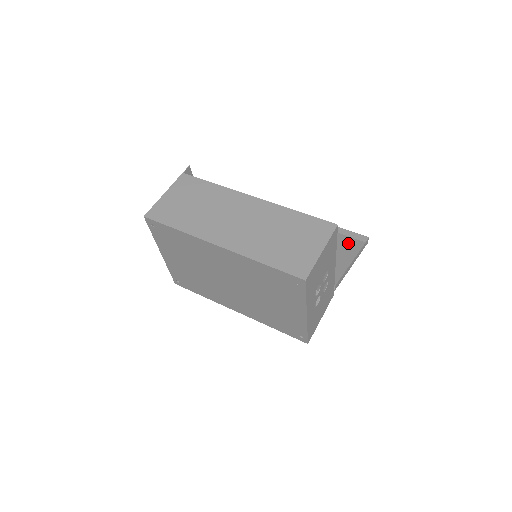
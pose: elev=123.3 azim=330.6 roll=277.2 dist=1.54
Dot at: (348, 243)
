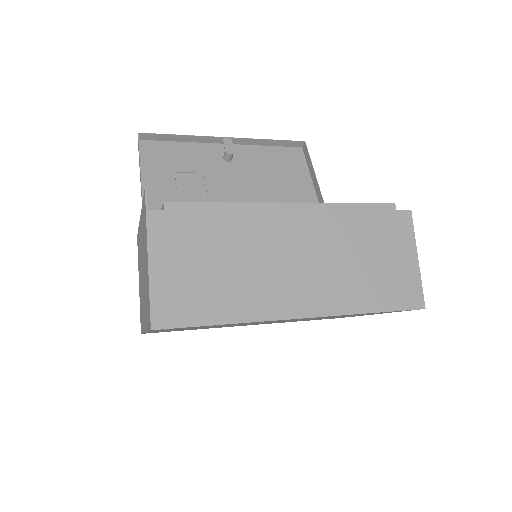
Dot at: (287, 158)
